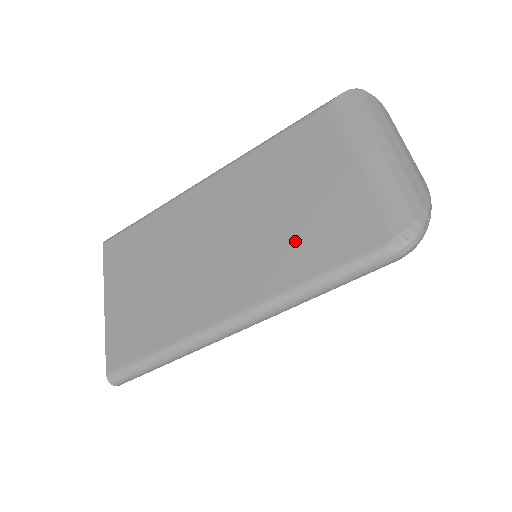
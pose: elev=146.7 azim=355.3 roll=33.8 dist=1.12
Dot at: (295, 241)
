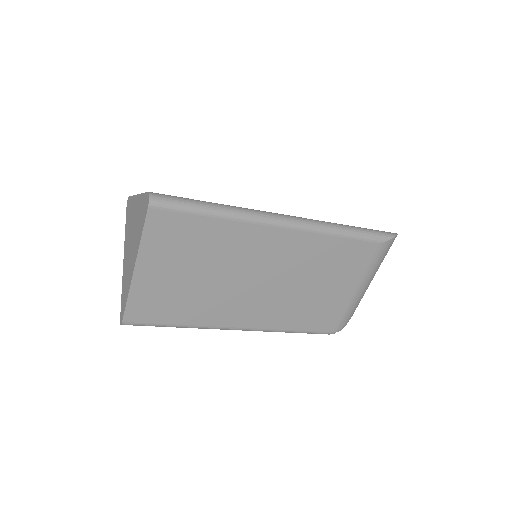
Dot at: (301, 310)
